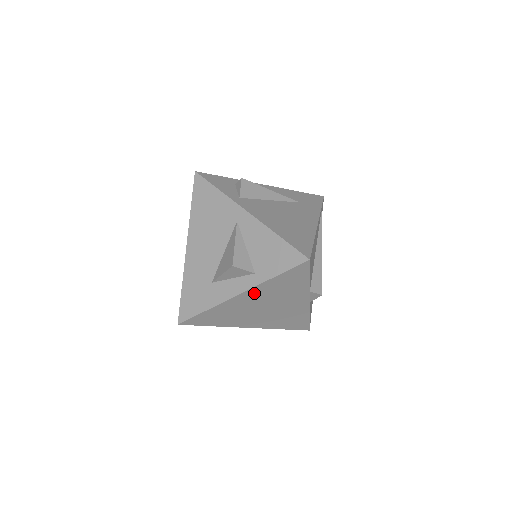
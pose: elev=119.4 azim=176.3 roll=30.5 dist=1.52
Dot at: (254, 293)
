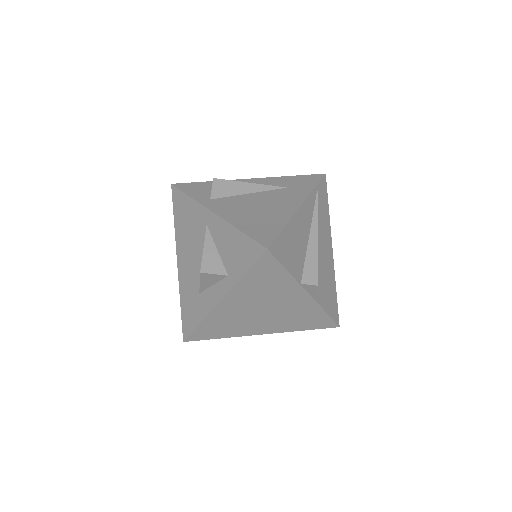
Dot at: (236, 297)
